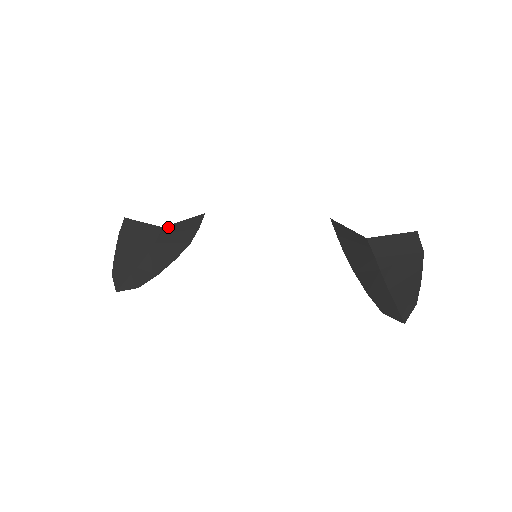
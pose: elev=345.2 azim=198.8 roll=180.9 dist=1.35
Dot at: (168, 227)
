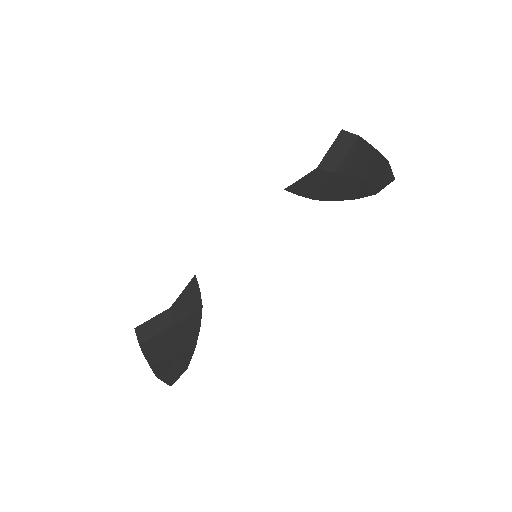
Dot at: (174, 305)
